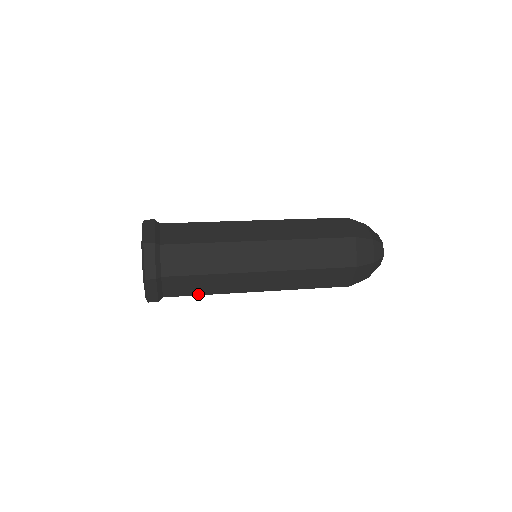
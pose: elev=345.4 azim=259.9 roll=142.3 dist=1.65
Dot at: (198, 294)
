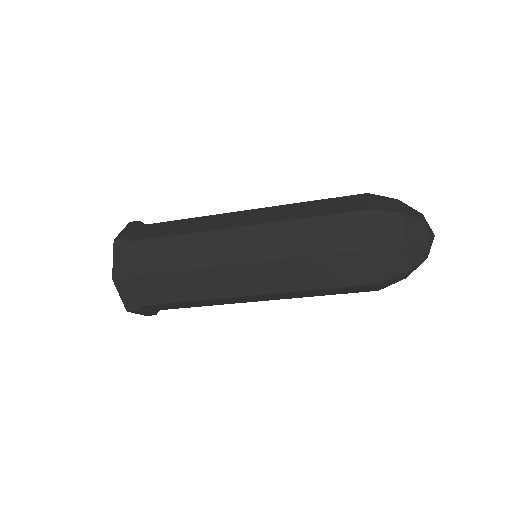
Dot at: (169, 270)
